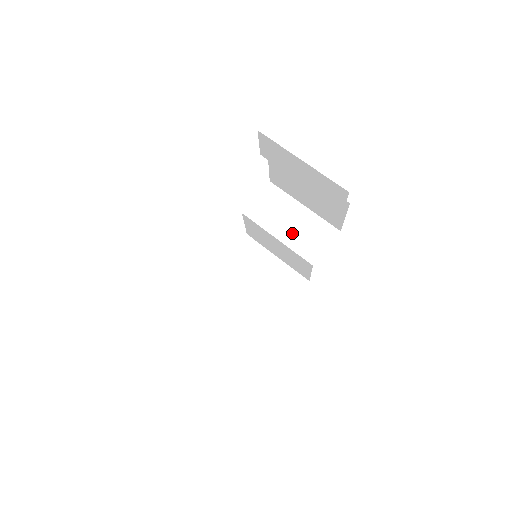
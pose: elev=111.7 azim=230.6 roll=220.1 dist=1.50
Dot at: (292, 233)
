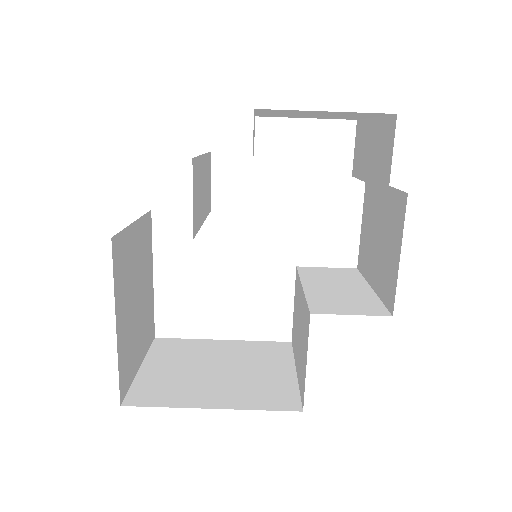
Dot at: (326, 291)
